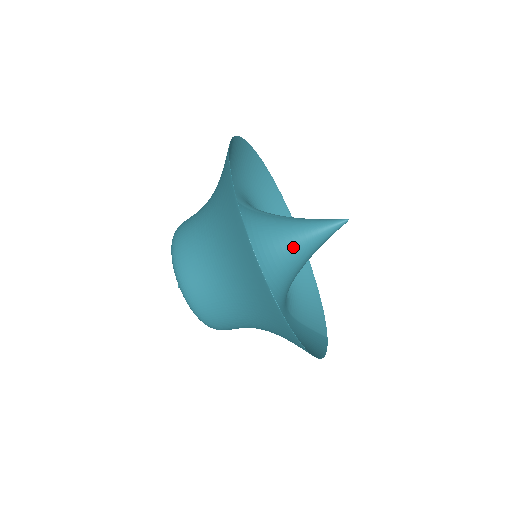
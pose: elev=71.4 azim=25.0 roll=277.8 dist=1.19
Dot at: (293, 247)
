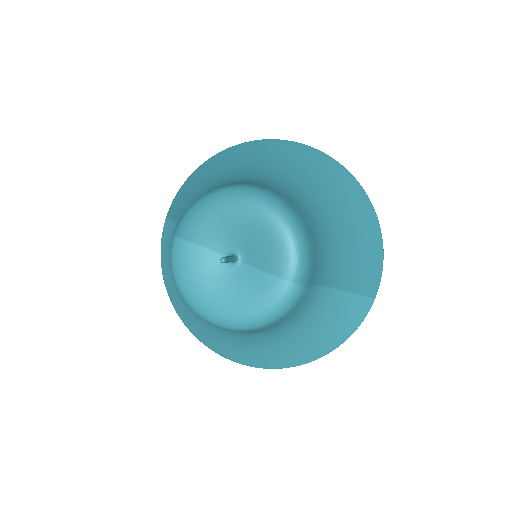
Dot at: occluded
